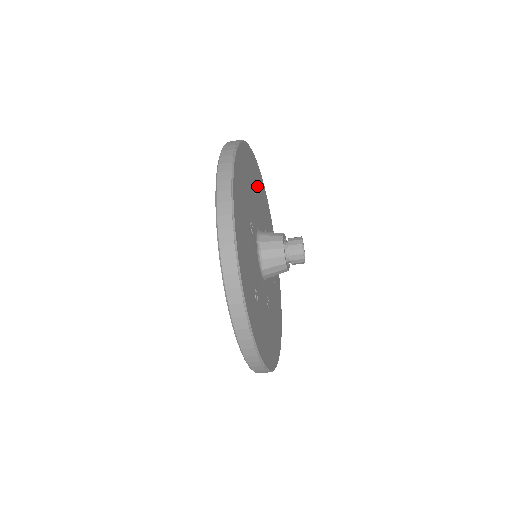
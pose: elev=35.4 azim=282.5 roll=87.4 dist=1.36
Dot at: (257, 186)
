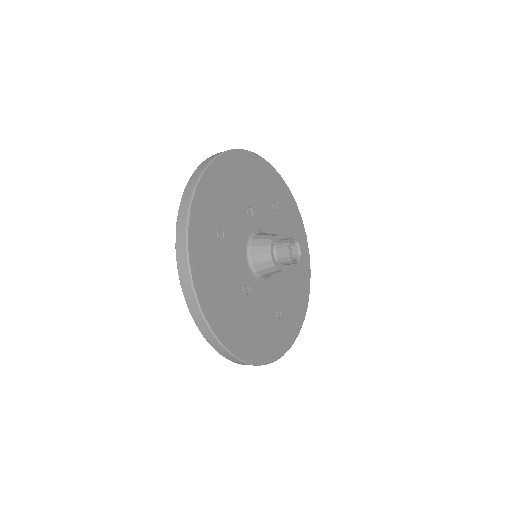
Dot at: (217, 215)
